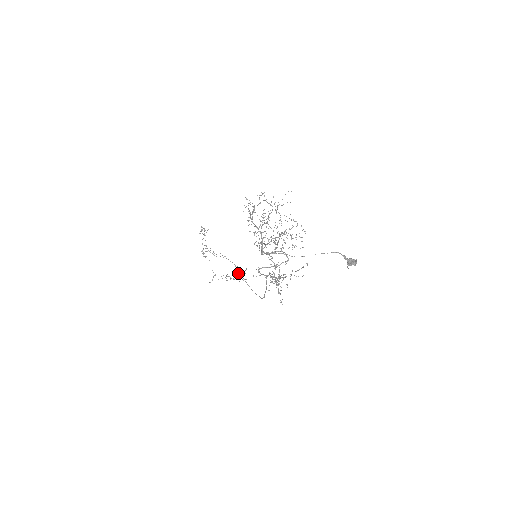
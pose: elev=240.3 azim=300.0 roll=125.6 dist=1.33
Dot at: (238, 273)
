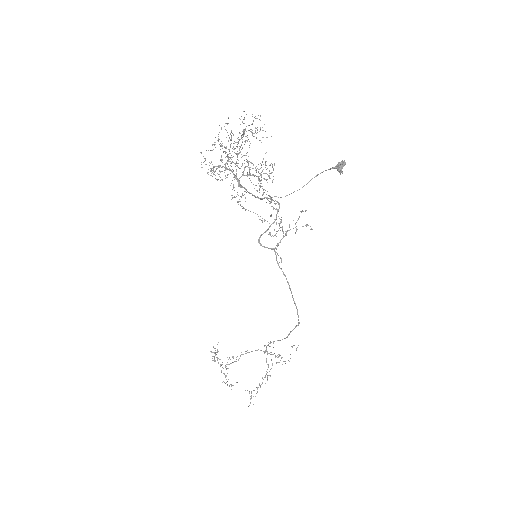
Dot at: (269, 353)
